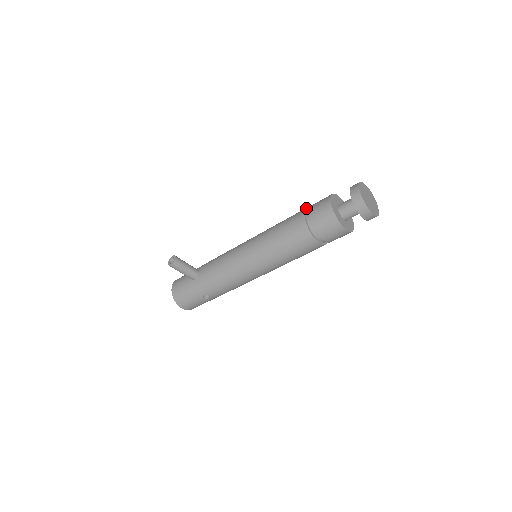
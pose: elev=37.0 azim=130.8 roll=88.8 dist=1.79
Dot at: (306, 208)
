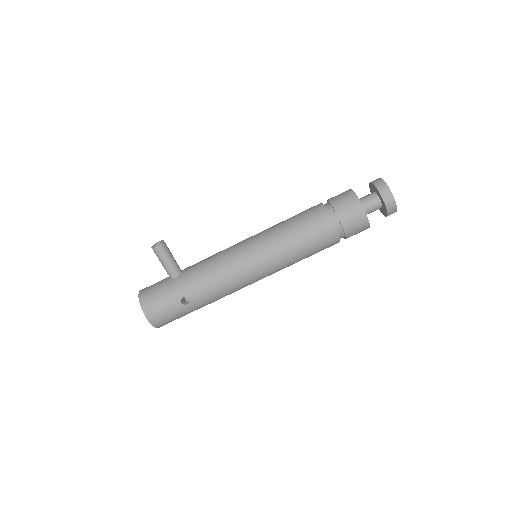
Dot at: occluded
